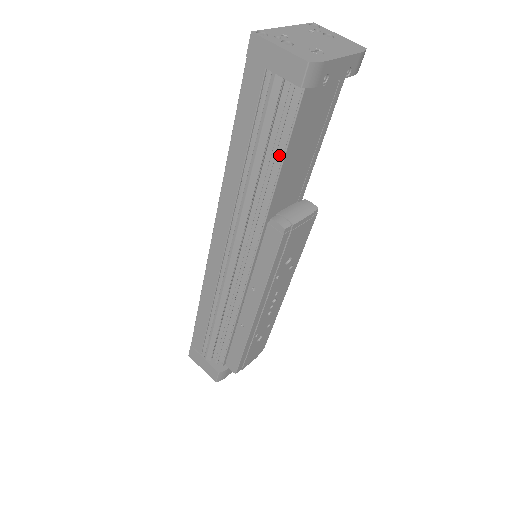
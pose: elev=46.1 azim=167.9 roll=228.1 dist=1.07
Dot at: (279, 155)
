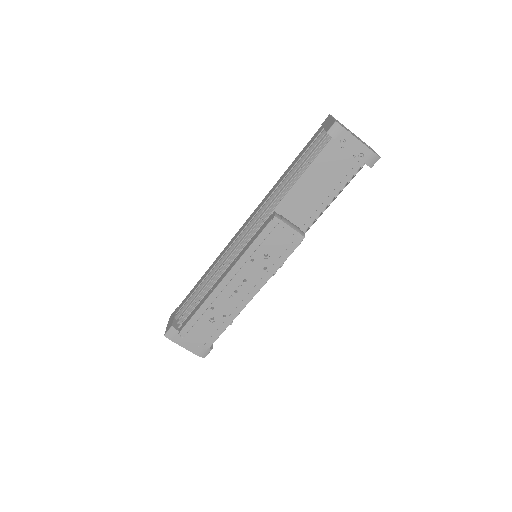
Dot at: (302, 175)
